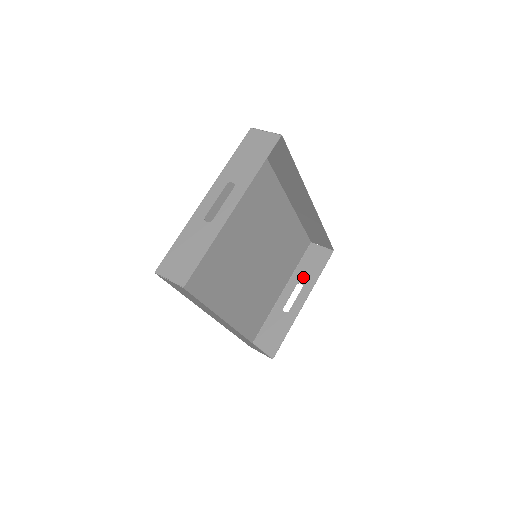
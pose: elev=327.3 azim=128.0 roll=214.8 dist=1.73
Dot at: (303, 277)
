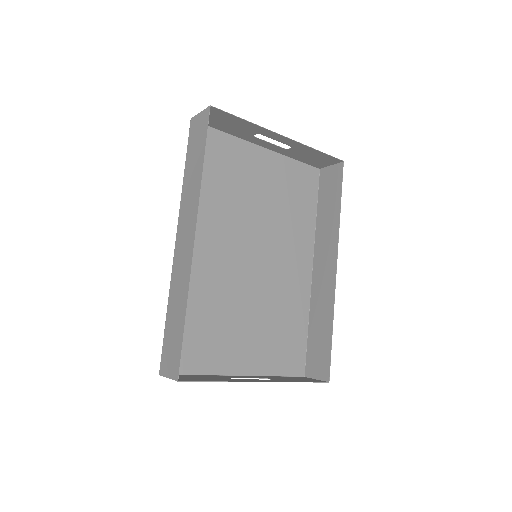
Dot at: (276, 378)
